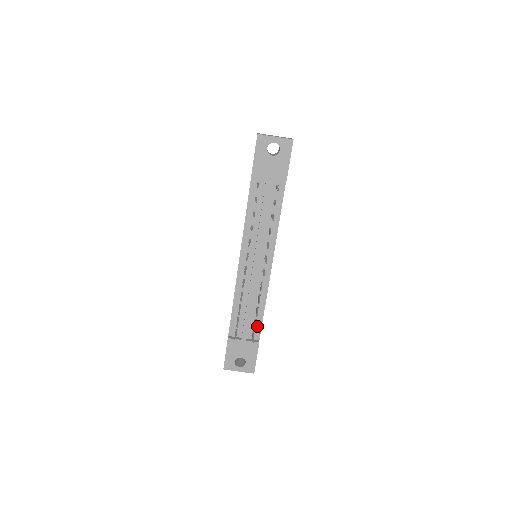
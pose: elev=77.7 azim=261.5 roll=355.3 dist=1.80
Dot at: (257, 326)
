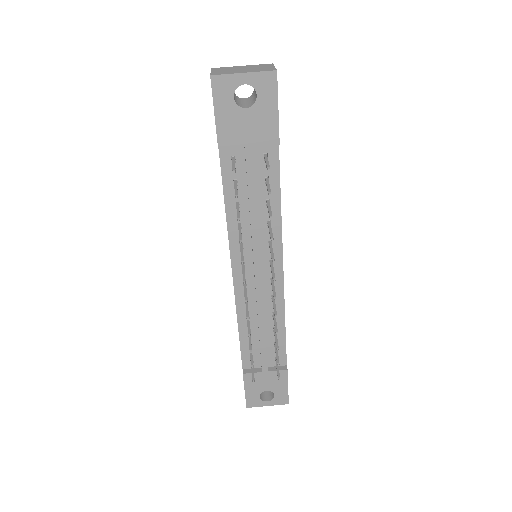
Dot at: (279, 350)
